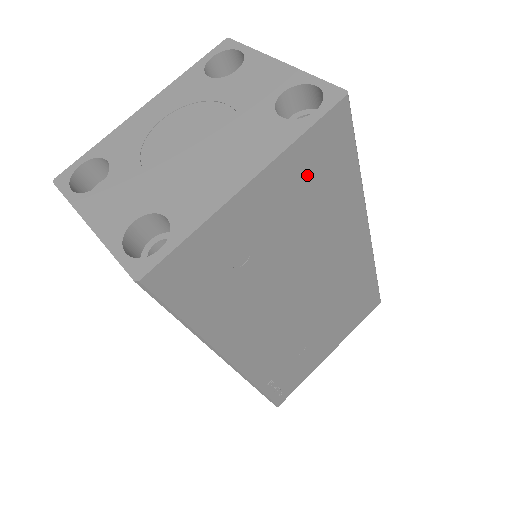
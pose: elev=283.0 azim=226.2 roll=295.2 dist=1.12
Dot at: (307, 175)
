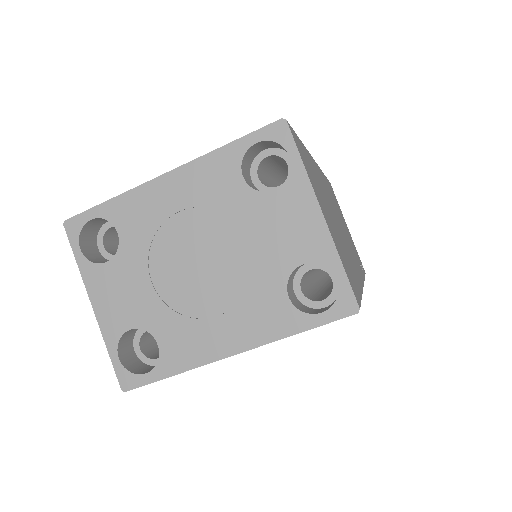
Dot at: occluded
